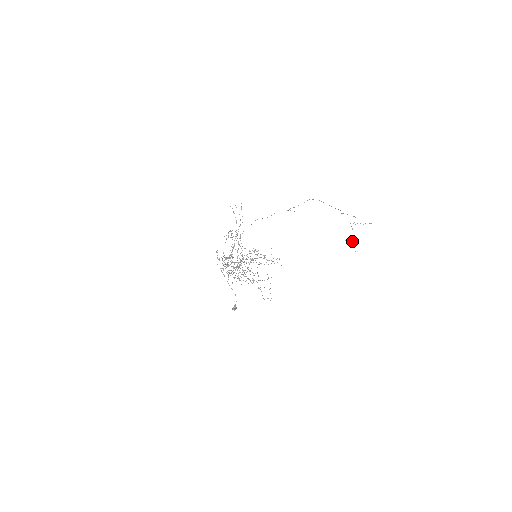
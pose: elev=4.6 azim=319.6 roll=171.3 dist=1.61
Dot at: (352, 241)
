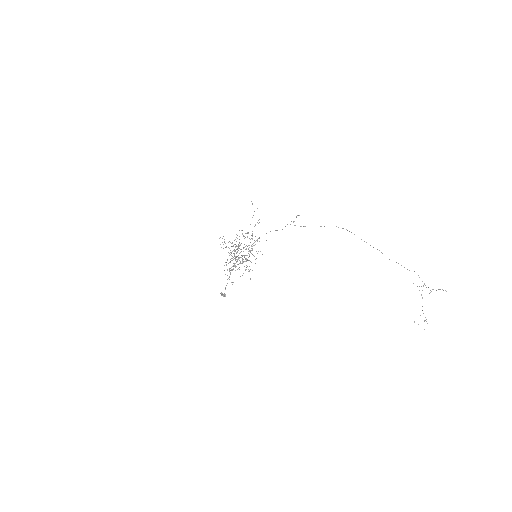
Dot at: occluded
